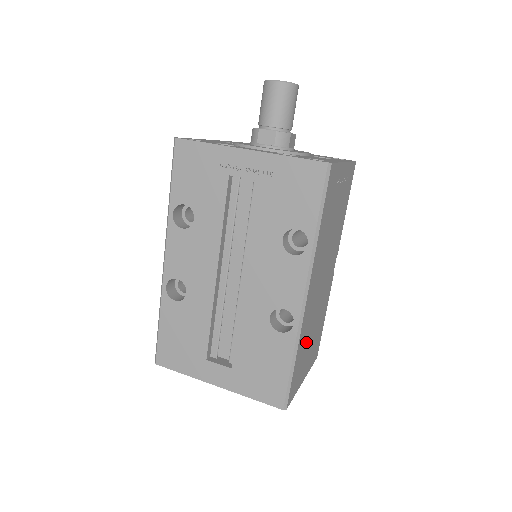
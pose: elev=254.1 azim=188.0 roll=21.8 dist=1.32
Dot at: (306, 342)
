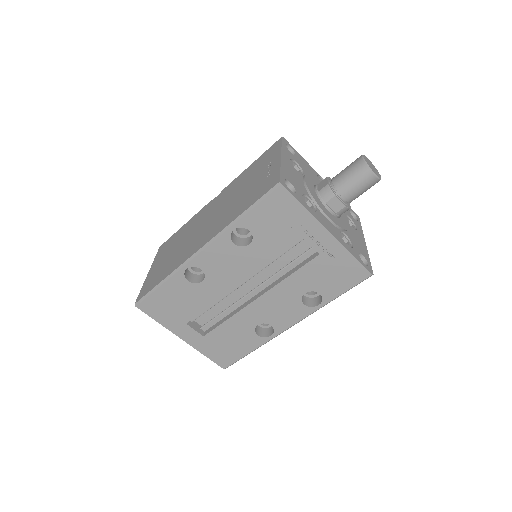
Dot at: occluded
